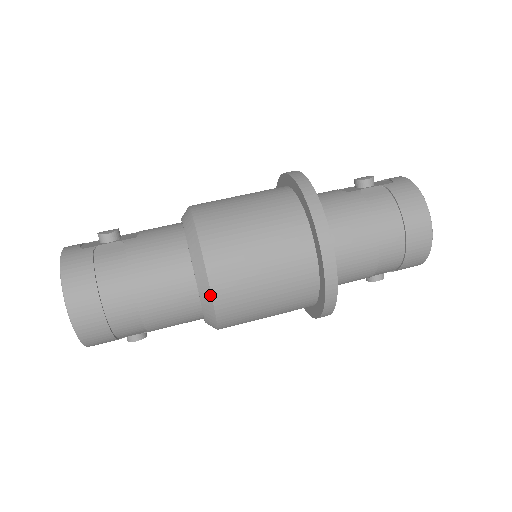
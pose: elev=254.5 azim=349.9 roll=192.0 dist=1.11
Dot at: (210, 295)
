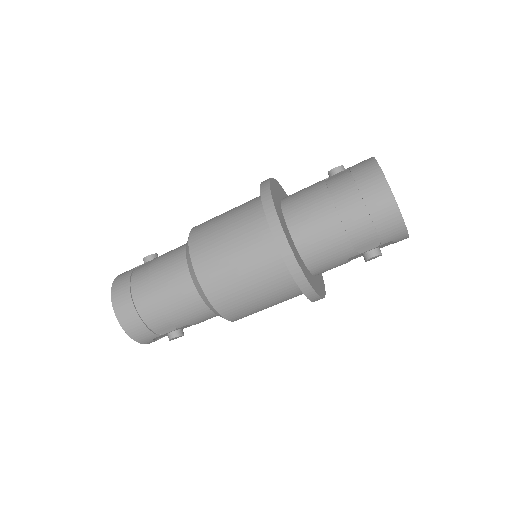
Dot at: (196, 278)
